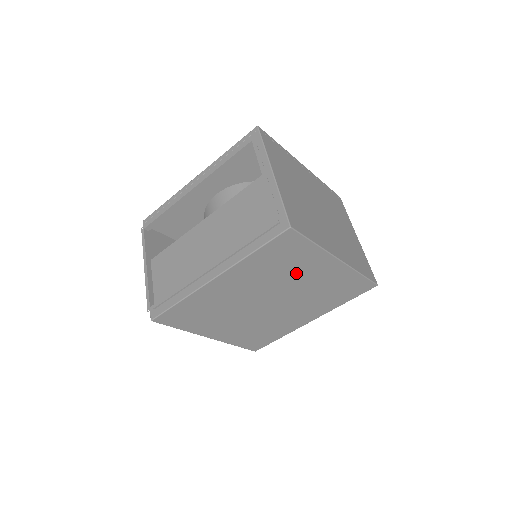
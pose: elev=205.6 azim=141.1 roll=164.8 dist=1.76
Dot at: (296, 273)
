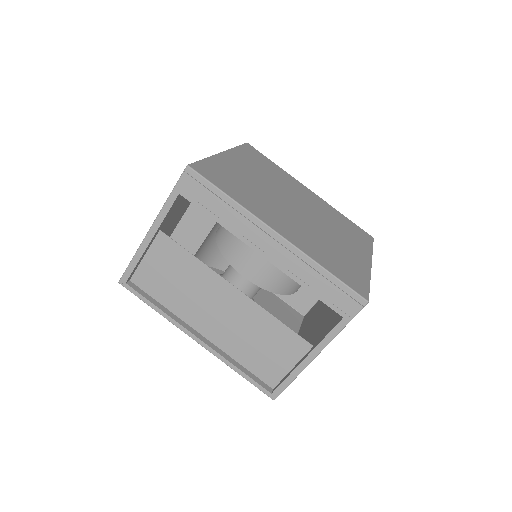
Dot at: occluded
